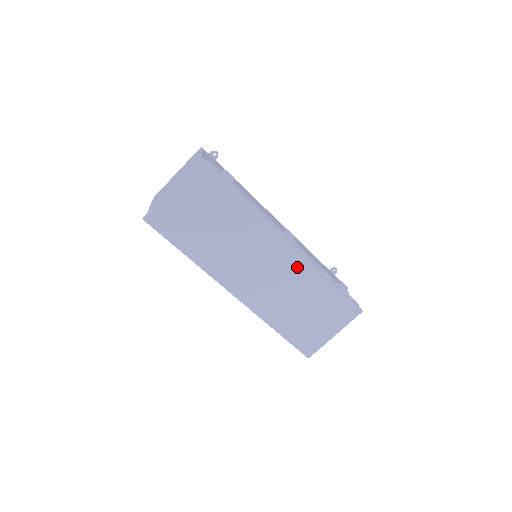
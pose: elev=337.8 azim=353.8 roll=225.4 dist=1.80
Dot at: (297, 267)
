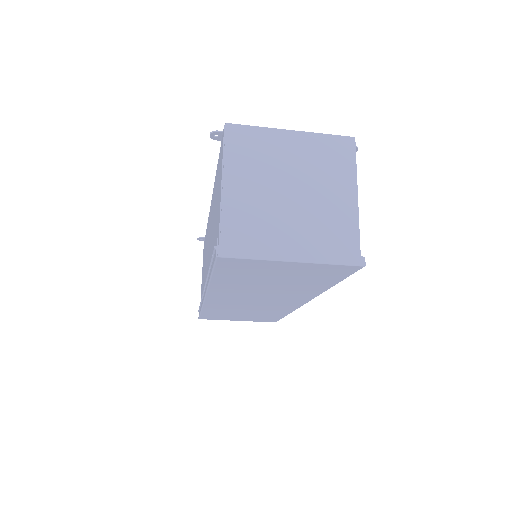
Dot at: (283, 308)
